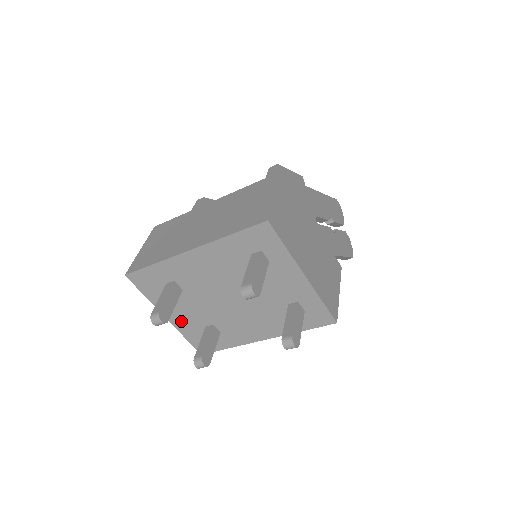
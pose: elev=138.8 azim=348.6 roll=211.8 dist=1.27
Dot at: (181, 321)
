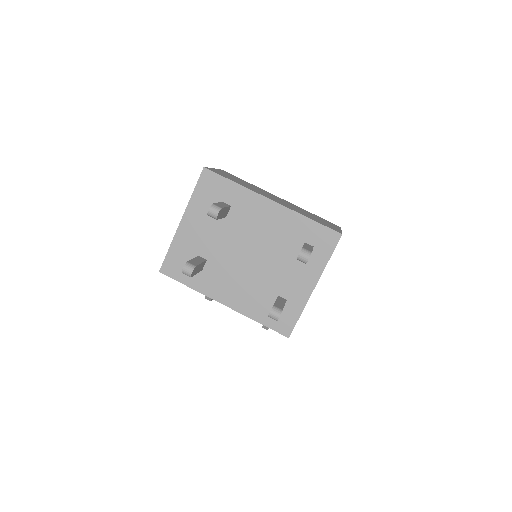
Dot at: (188, 234)
